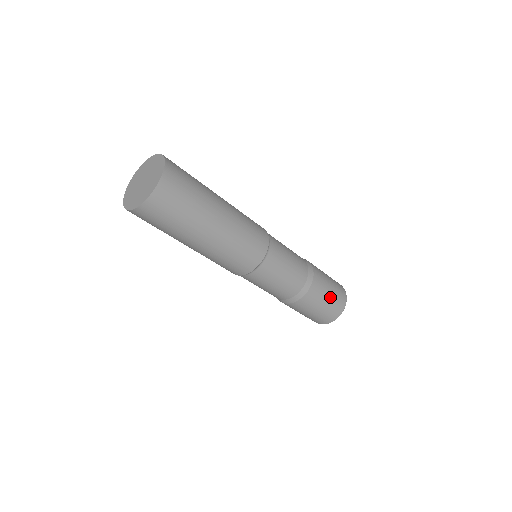
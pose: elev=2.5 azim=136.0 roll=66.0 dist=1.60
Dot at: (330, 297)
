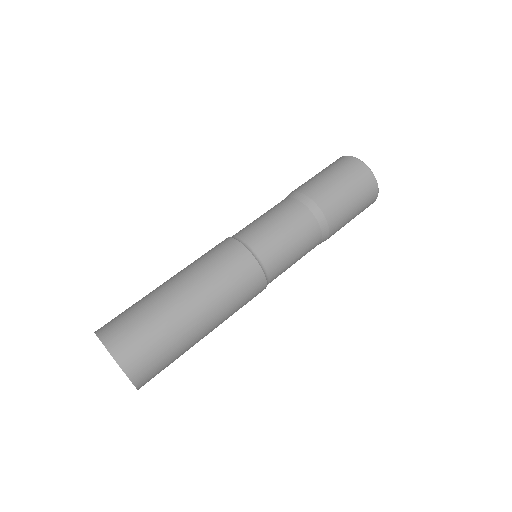
Dot at: (356, 207)
